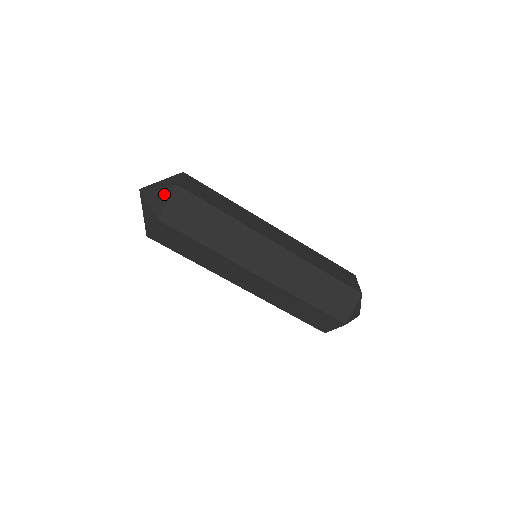
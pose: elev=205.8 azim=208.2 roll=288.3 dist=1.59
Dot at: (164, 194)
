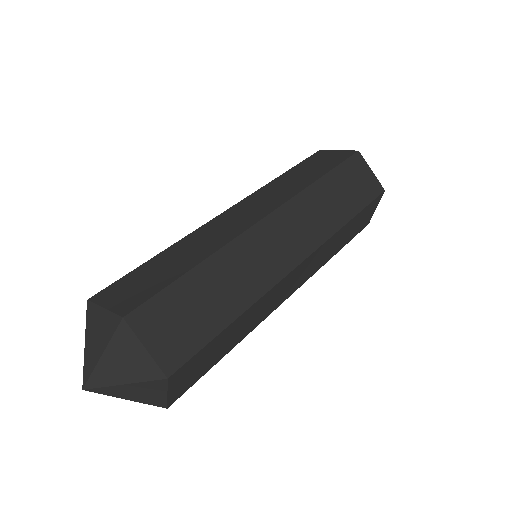
Dot at: (149, 390)
